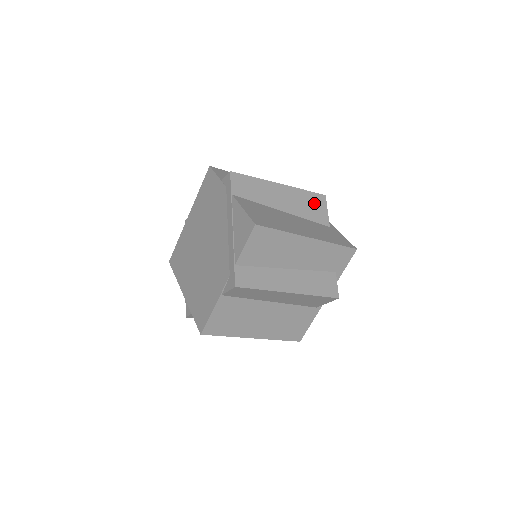
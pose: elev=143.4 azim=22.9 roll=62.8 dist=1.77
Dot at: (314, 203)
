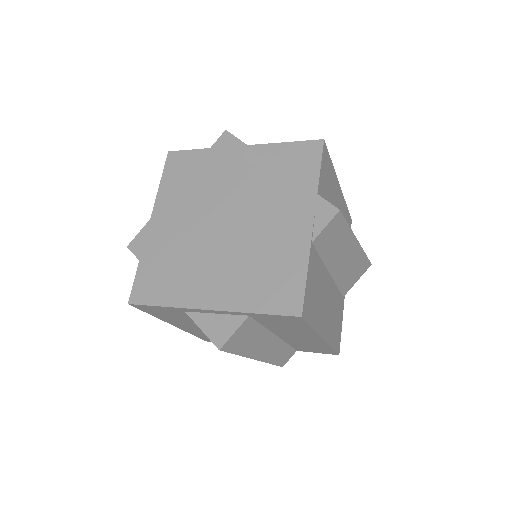
Dot at: occluded
